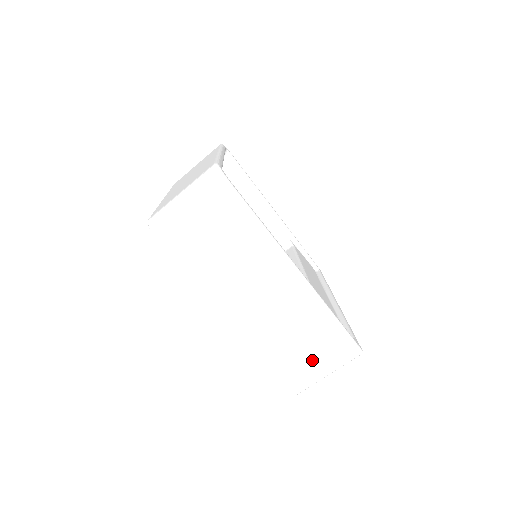
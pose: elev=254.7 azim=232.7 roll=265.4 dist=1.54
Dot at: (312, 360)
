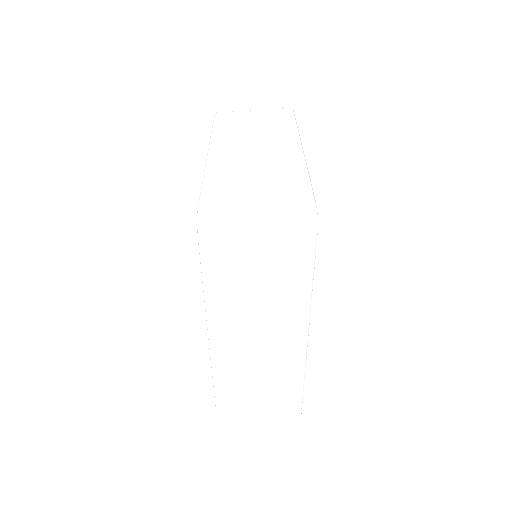
Dot at: (255, 401)
